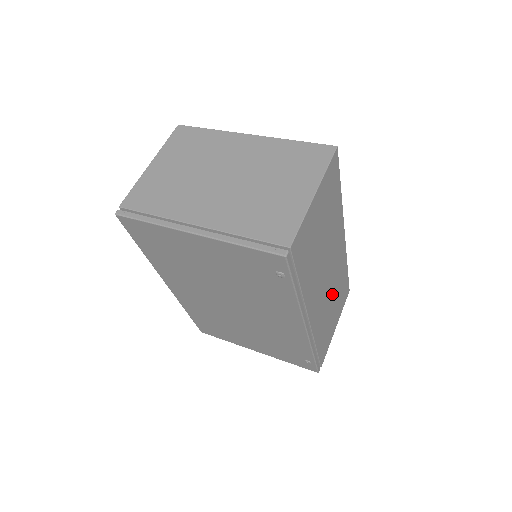
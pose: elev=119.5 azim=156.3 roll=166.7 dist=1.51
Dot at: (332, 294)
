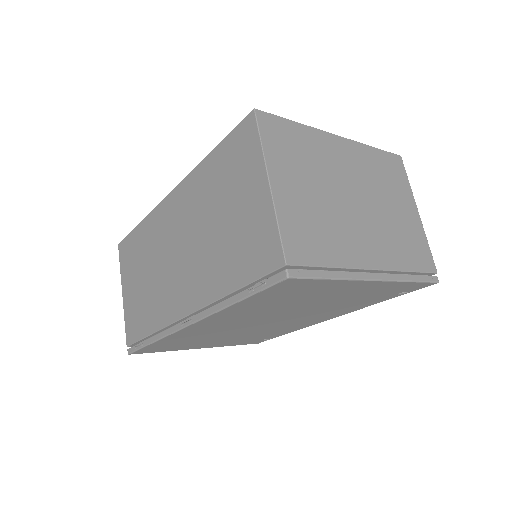
Dot at: occluded
